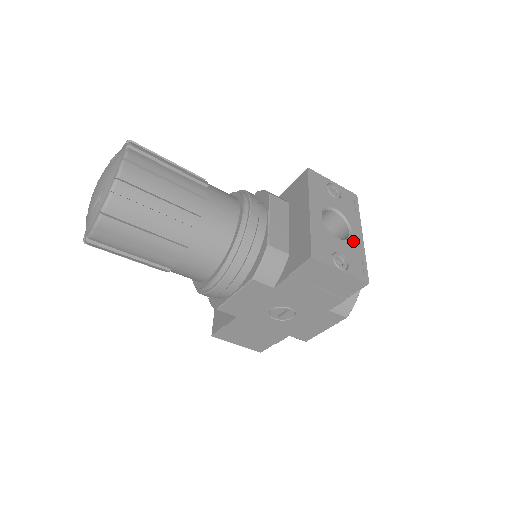
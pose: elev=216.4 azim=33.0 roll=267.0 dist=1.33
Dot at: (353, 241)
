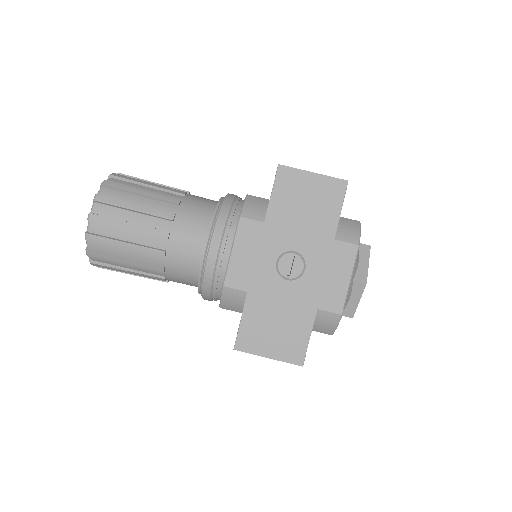
Dot at: occluded
